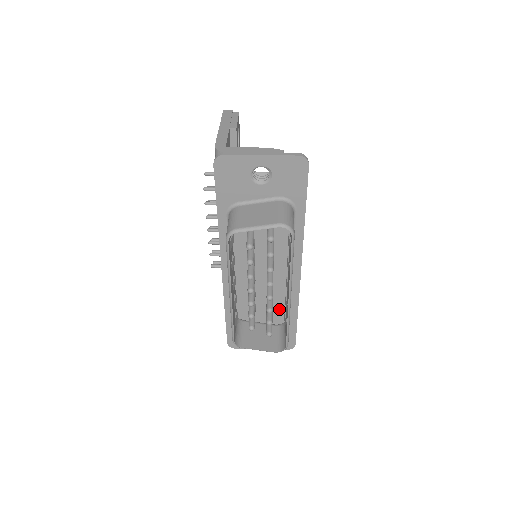
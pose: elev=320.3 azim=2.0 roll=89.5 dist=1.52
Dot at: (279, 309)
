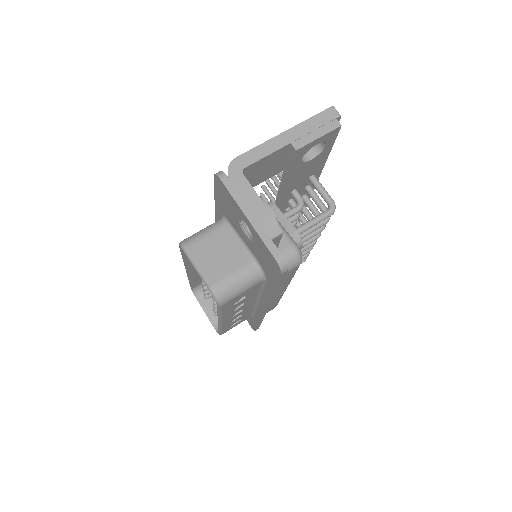
Dot at: occluded
